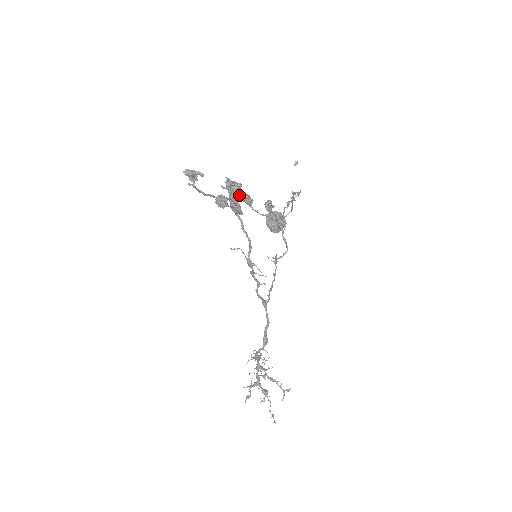
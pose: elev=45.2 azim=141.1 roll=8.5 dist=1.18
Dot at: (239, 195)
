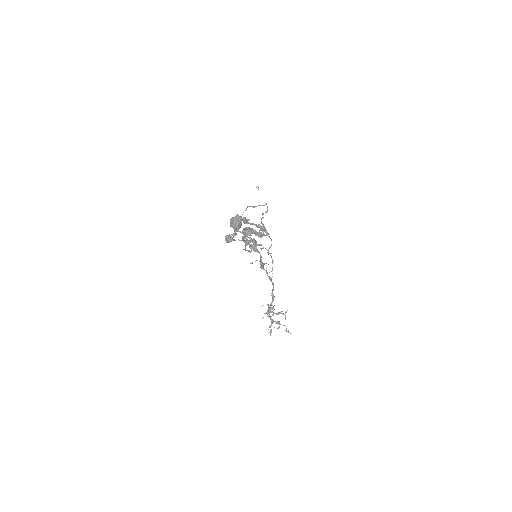
Dot at: (260, 236)
